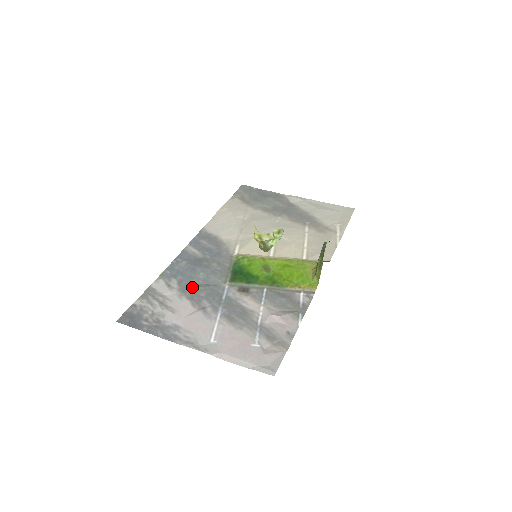
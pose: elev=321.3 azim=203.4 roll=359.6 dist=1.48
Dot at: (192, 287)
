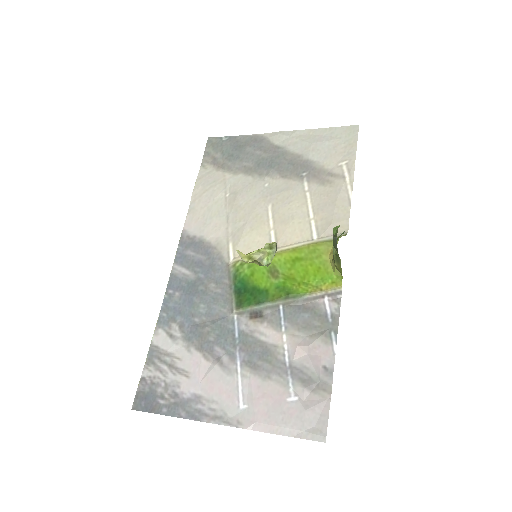
Dot at: (197, 330)
